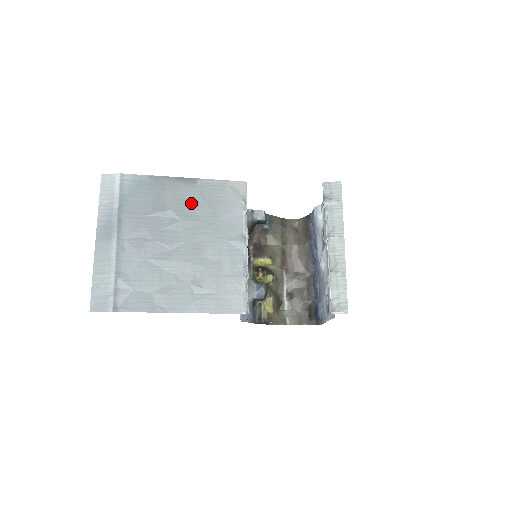
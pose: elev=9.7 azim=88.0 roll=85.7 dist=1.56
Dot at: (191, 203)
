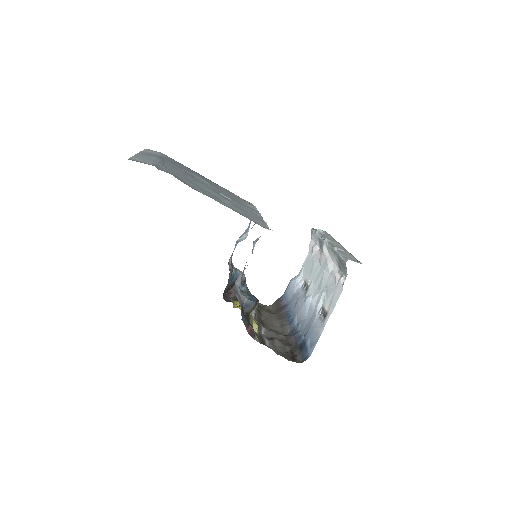
Dot at: (216, 186)
